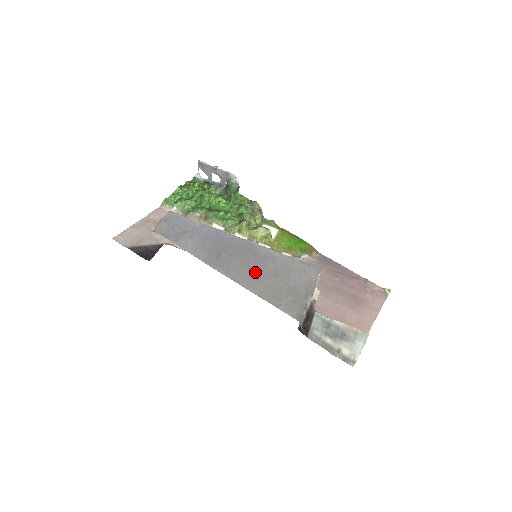
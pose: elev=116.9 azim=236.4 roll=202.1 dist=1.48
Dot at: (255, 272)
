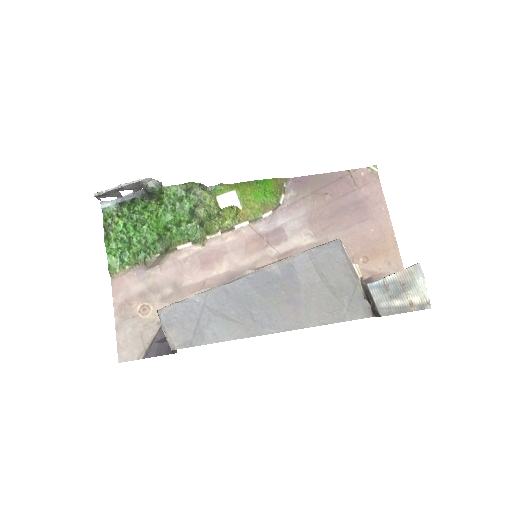
Dot at: (295, 302)
